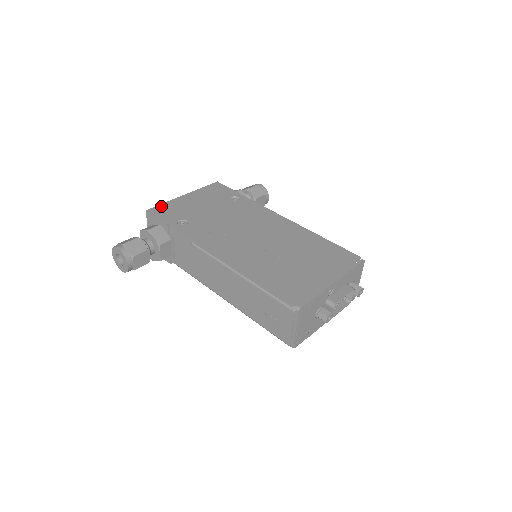
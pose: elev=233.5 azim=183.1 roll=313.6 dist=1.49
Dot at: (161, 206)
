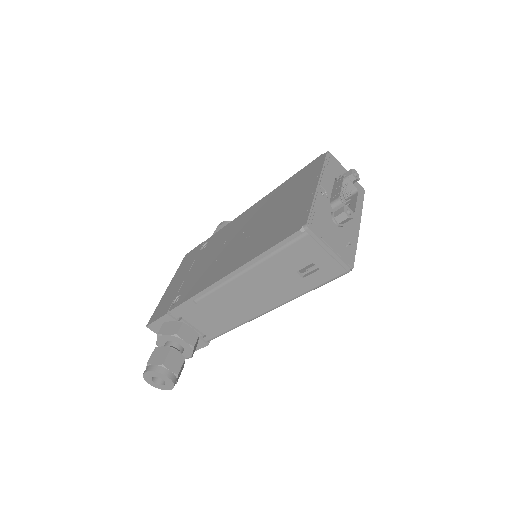
Dot at: (155, 311)
